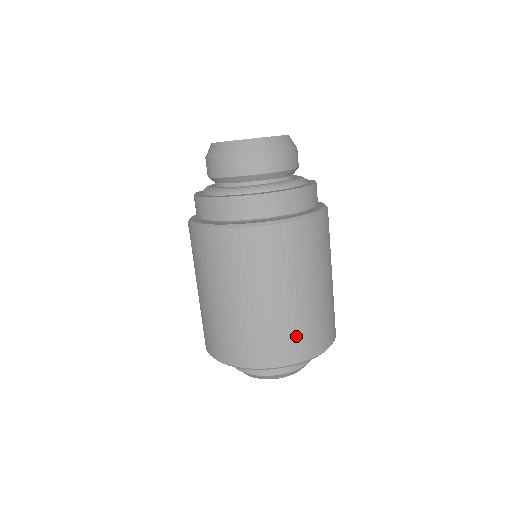
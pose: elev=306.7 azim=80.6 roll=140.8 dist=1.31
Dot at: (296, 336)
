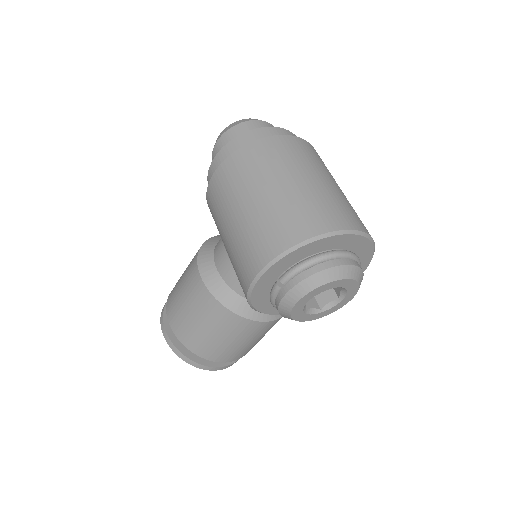
Dot at: (352, 212)
